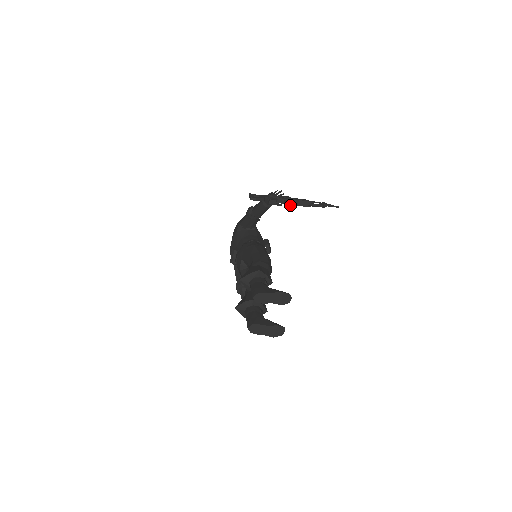
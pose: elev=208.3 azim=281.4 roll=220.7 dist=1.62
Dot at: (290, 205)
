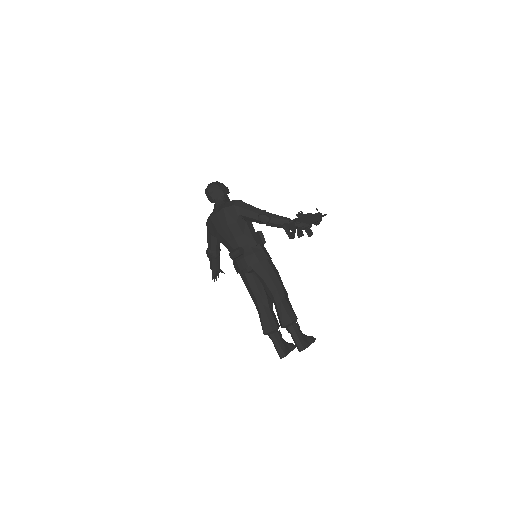
Dot at: occluded
